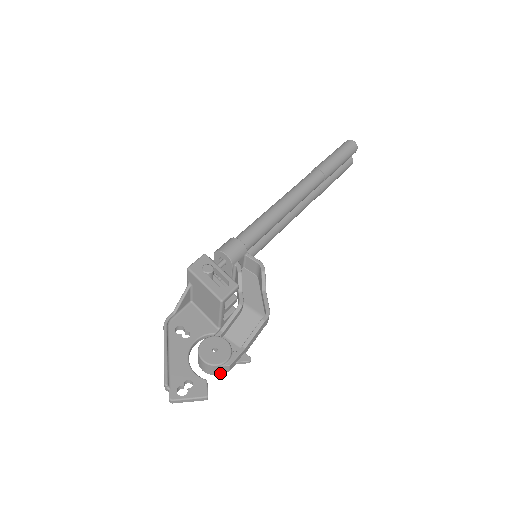
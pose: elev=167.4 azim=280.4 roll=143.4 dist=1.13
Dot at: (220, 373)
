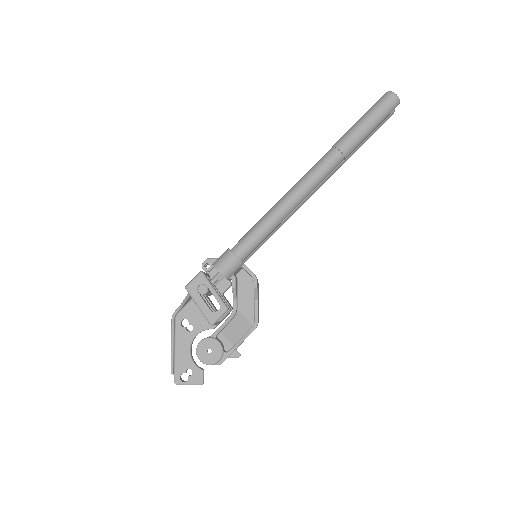
Dot at: occluded
